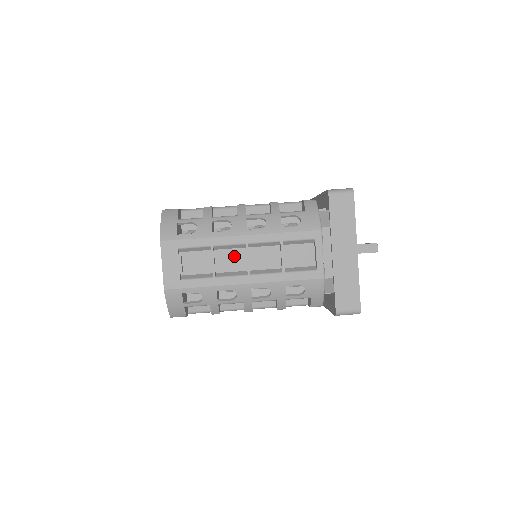
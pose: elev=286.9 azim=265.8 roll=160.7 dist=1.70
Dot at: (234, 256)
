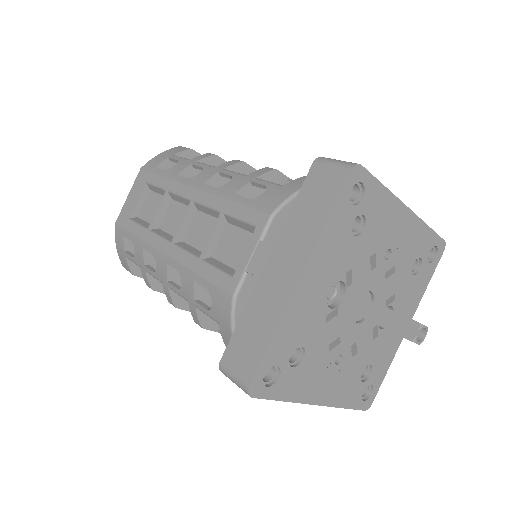
Dot at: (181, 215)
